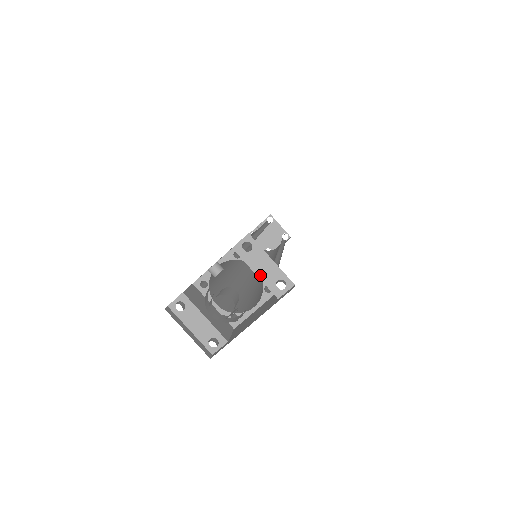
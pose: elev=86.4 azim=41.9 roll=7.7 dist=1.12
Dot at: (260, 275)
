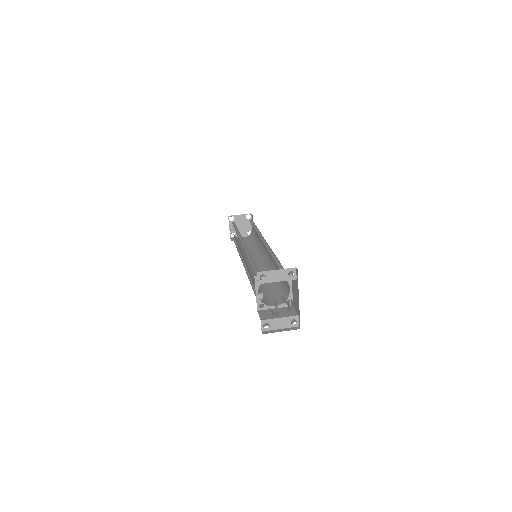
Dot at: (280, 280)
